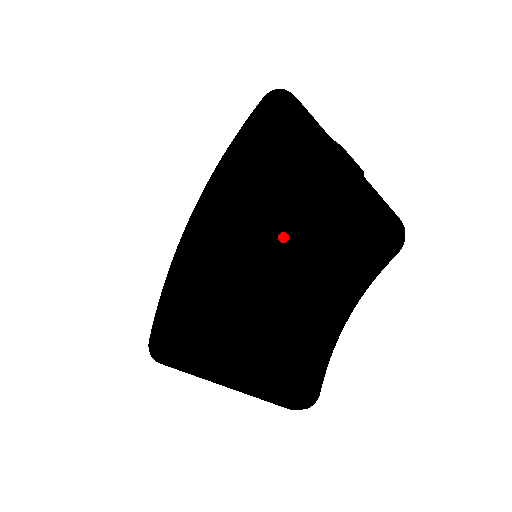
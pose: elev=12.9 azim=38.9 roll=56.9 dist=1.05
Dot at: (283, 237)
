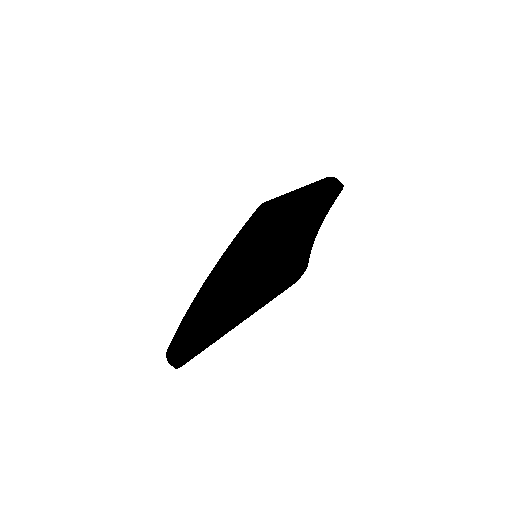
Dot at: (272, 225)
